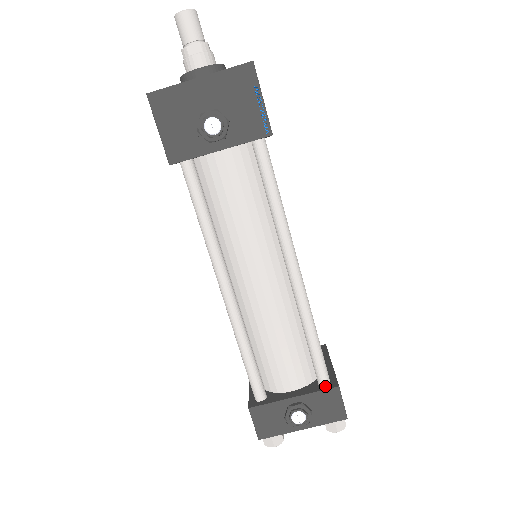
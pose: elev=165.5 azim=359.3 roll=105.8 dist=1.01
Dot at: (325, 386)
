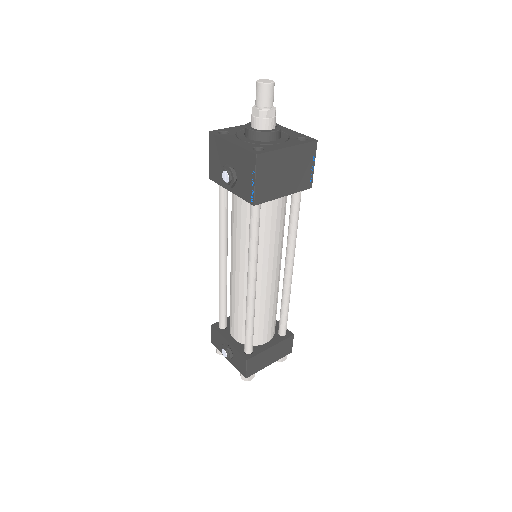
Dot at: (244, 353)
